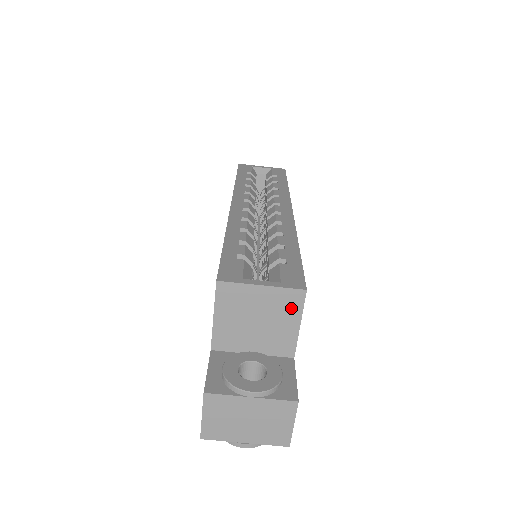
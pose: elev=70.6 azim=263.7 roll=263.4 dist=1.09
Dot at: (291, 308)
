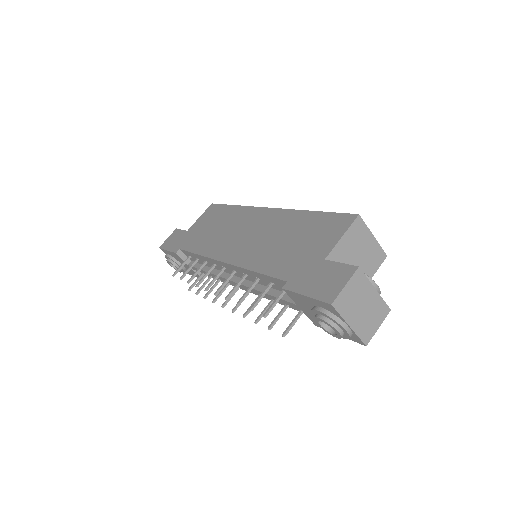
Dot at: (375, 262)
